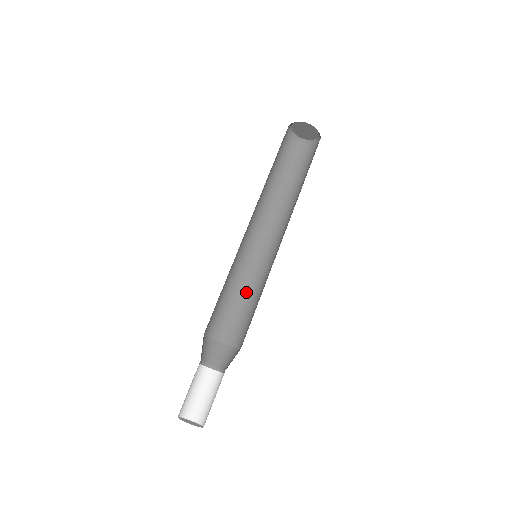
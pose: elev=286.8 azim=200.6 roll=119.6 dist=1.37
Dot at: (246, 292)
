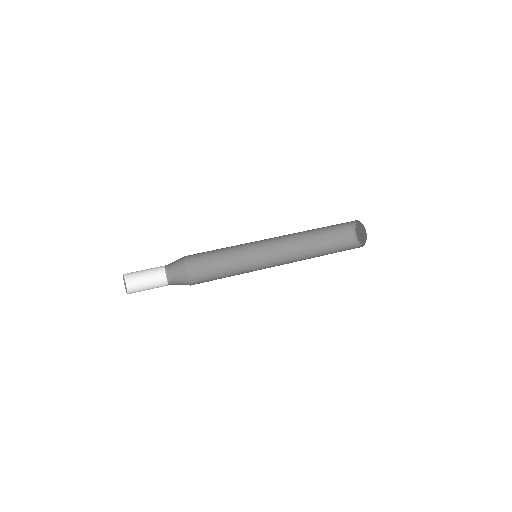
Dot at: (231, 271)
